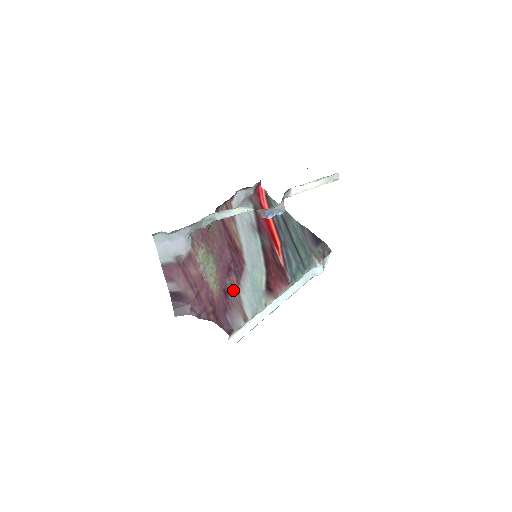
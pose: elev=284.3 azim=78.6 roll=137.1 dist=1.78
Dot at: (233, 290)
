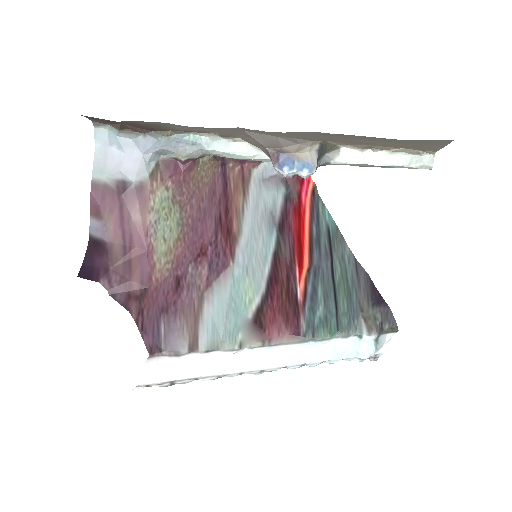
Dot at: (194, 289)
